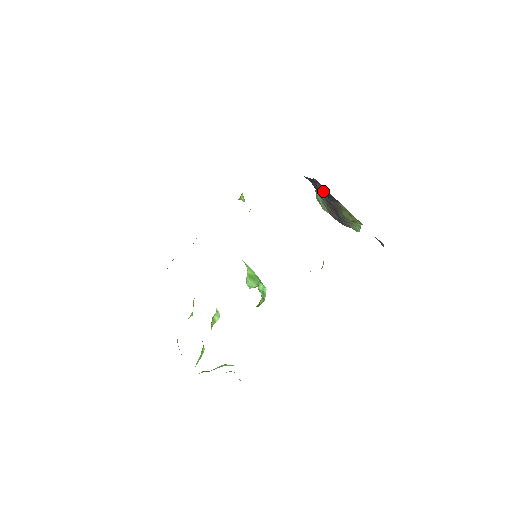
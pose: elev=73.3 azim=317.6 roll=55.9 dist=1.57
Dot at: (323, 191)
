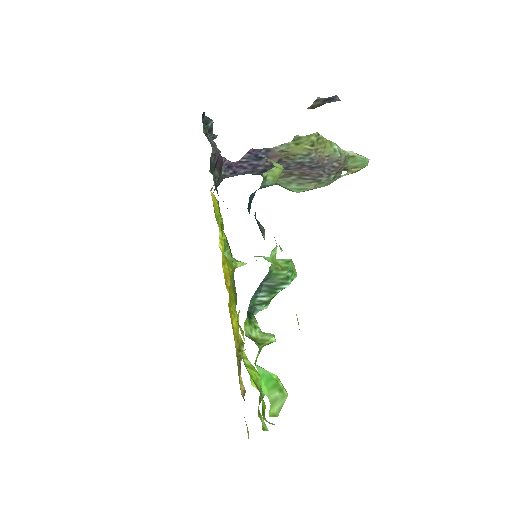
Dot at: (250, 161)
